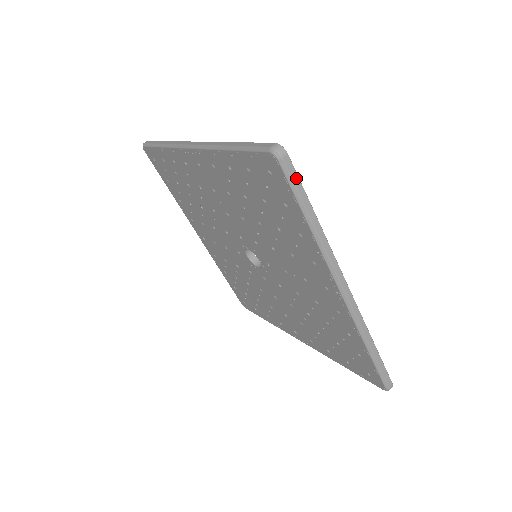
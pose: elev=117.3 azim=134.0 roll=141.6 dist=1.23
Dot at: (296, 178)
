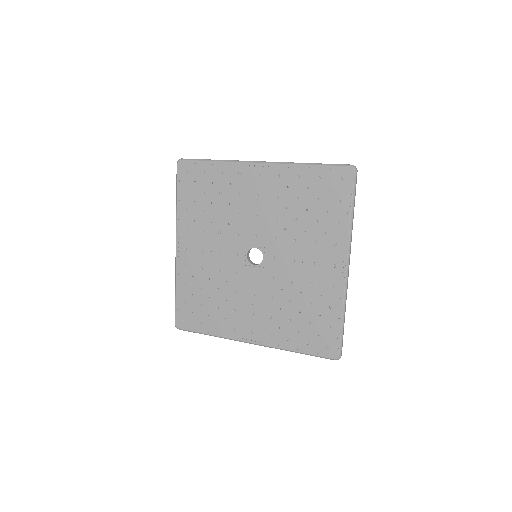
Dot at: occluded
